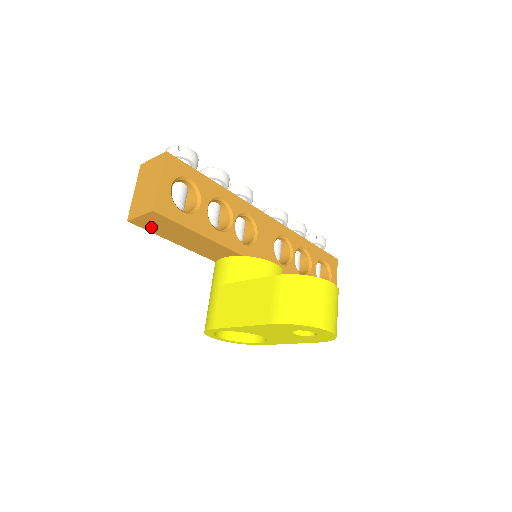
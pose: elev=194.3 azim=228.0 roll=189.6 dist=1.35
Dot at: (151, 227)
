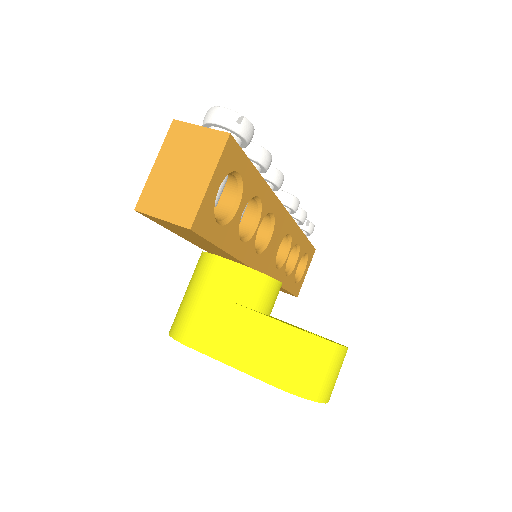
Dot at: (164, 224)
